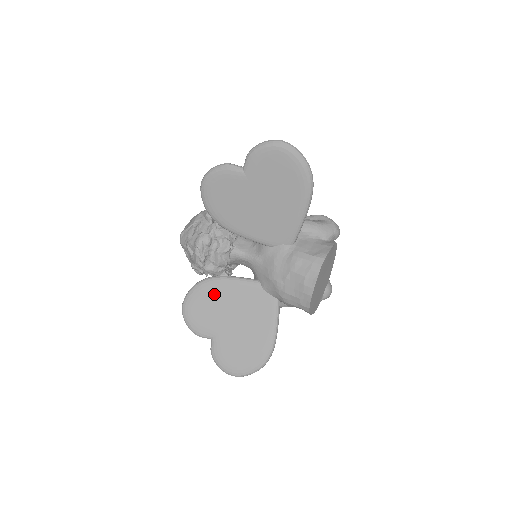
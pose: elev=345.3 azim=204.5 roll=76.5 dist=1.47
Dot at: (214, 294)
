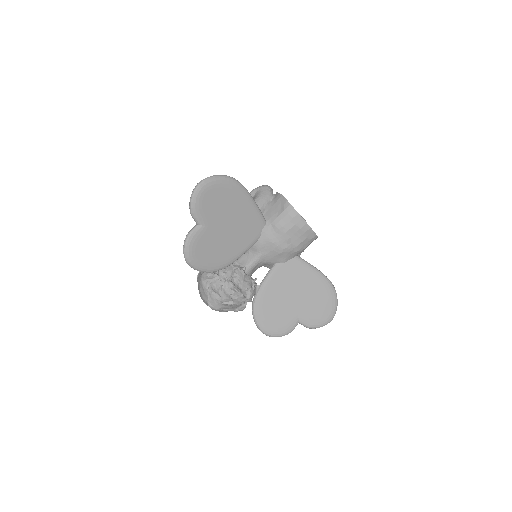
Dot at: (268, 303)
